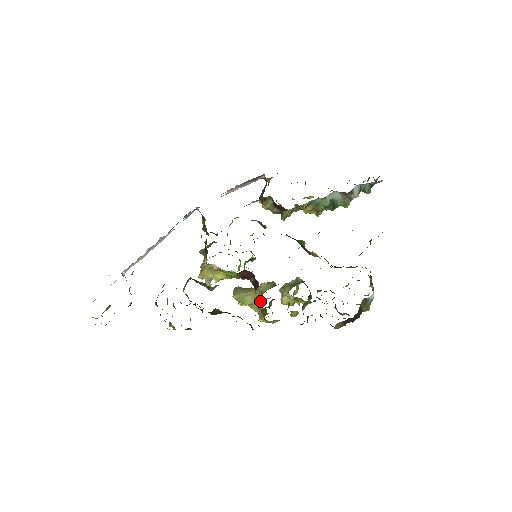
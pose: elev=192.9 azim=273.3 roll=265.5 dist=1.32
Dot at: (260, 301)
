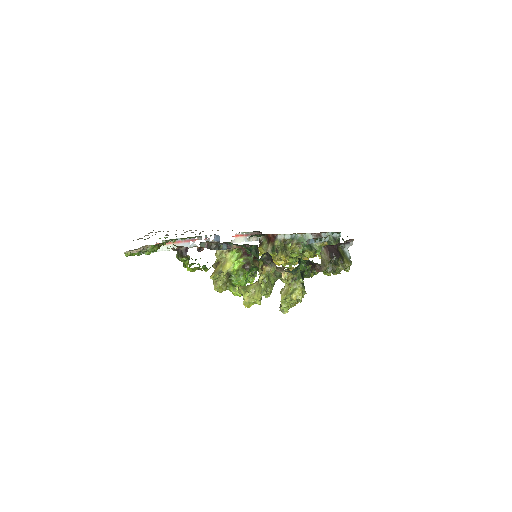
Dot at: occluded
